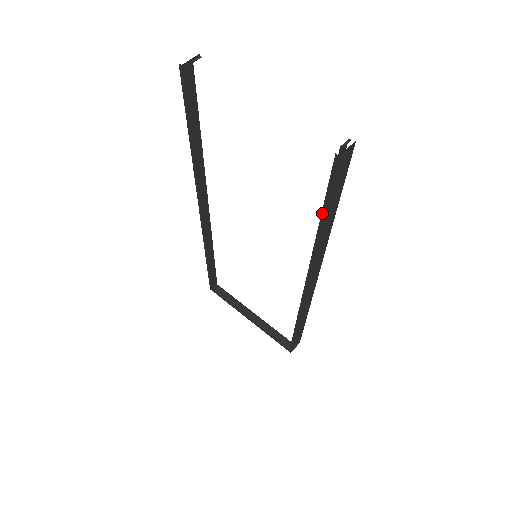
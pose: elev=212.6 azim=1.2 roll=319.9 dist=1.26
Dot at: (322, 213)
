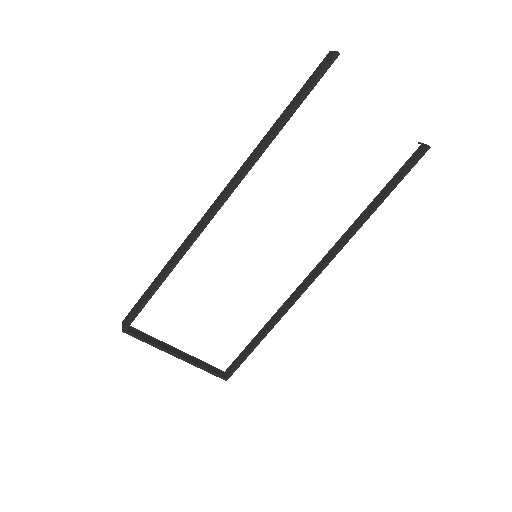
Dot at: (389, 191)
